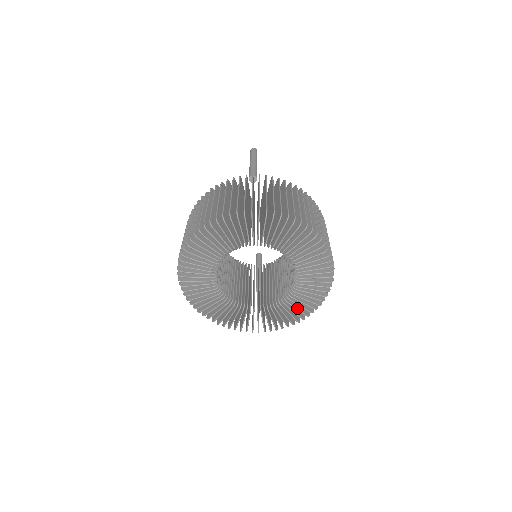
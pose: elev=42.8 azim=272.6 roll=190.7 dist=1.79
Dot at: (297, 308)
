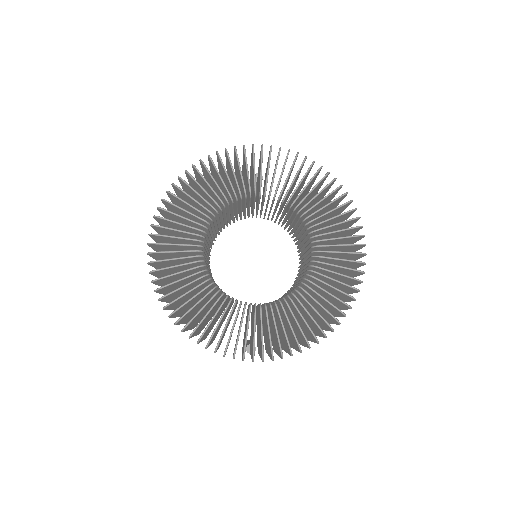
Dot at: (315, 309)
